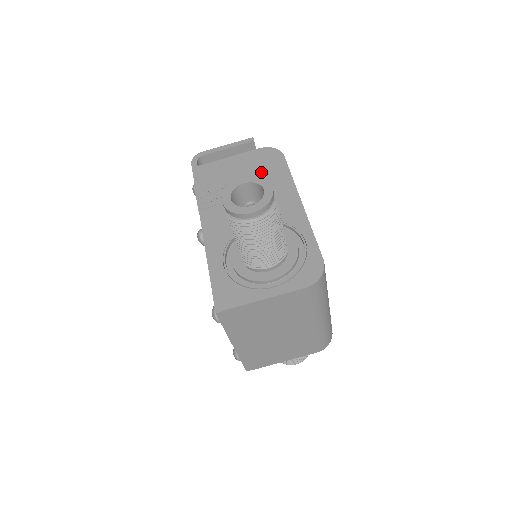
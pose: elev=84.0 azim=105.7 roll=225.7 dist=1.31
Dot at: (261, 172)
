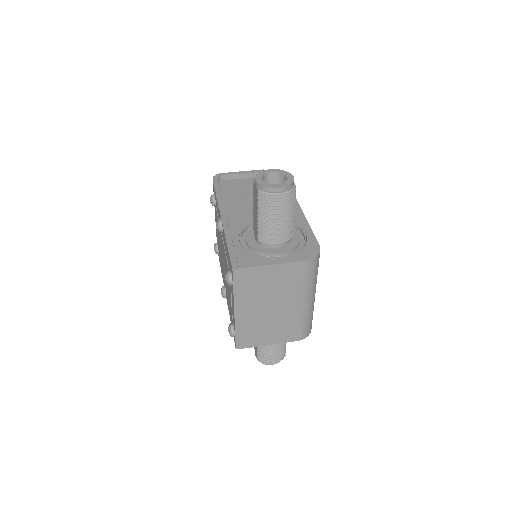
Dot at: occluded
